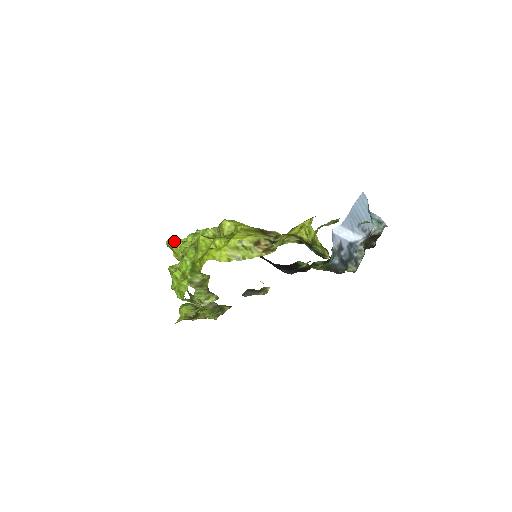
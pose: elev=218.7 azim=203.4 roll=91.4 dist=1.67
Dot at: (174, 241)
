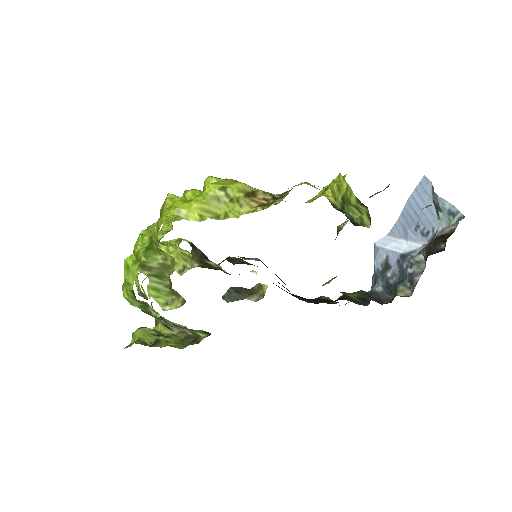
Dot at: occluded
